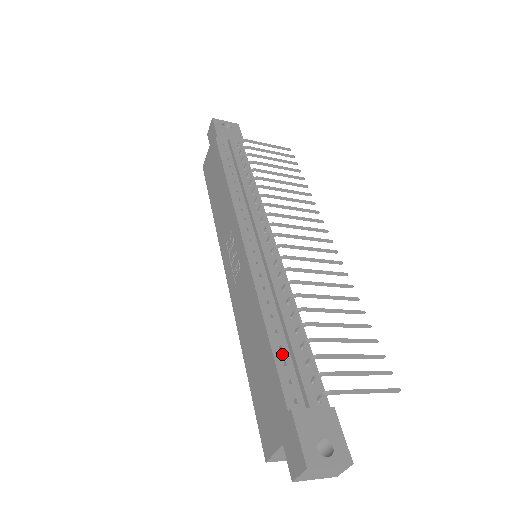
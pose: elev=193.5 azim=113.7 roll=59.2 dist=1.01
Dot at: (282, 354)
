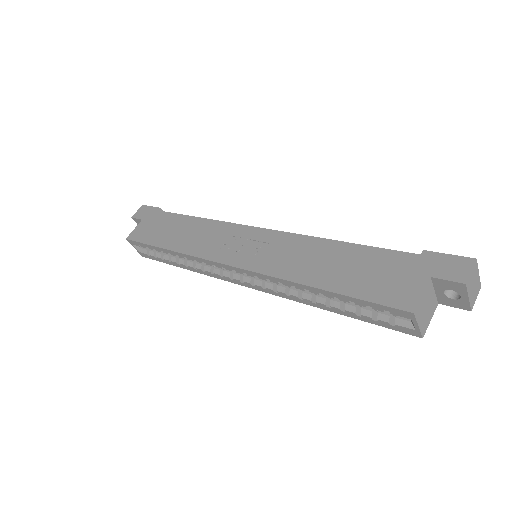
Dot at: occluded
